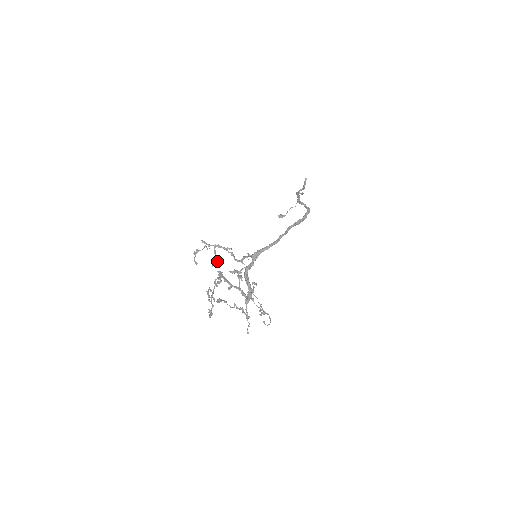
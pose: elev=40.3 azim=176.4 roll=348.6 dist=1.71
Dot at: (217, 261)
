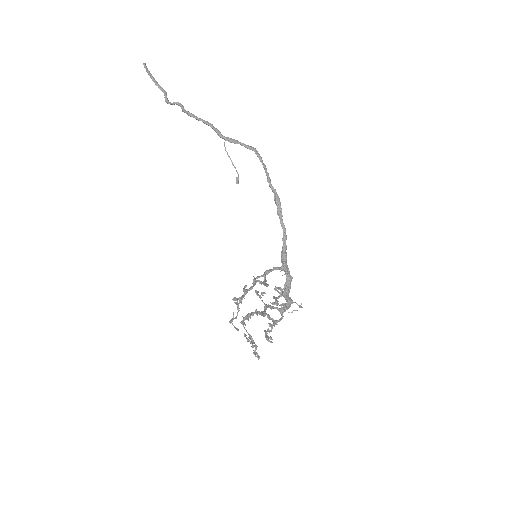
Dot at: occluded
